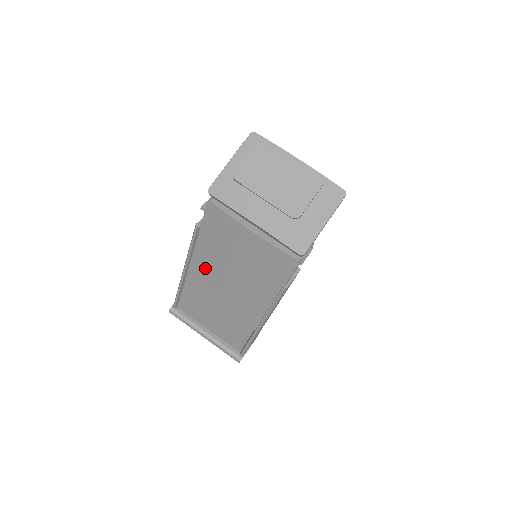
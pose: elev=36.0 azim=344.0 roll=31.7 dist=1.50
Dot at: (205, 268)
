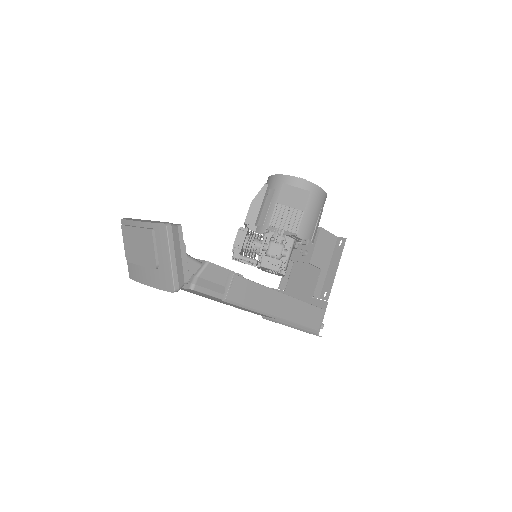
Dot at: occluded
